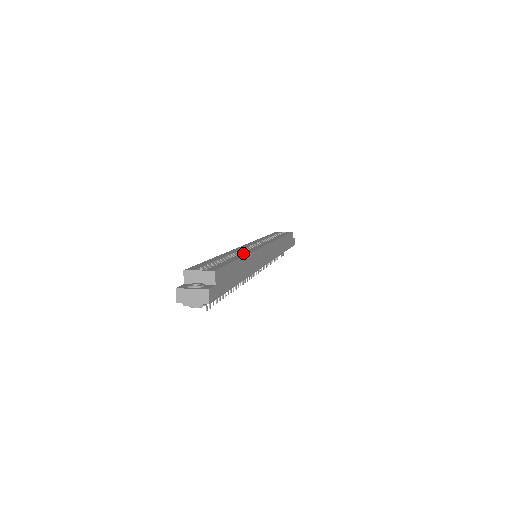
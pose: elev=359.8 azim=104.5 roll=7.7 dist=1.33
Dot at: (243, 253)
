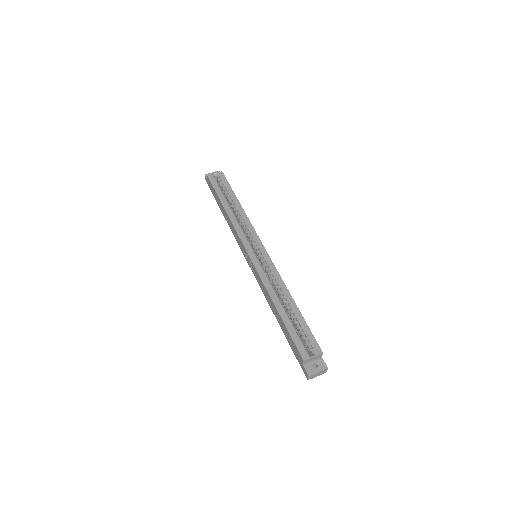
Dot at: (283, 290)
